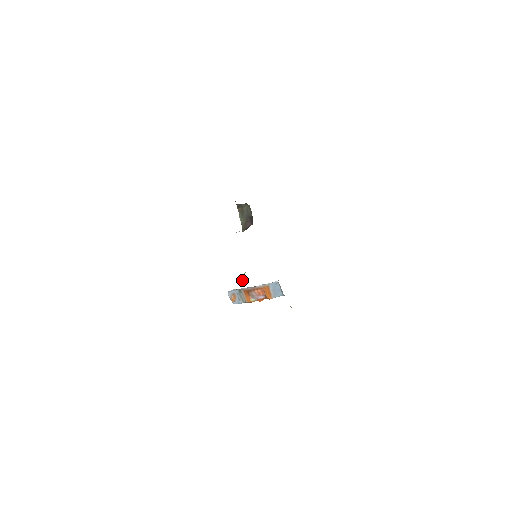
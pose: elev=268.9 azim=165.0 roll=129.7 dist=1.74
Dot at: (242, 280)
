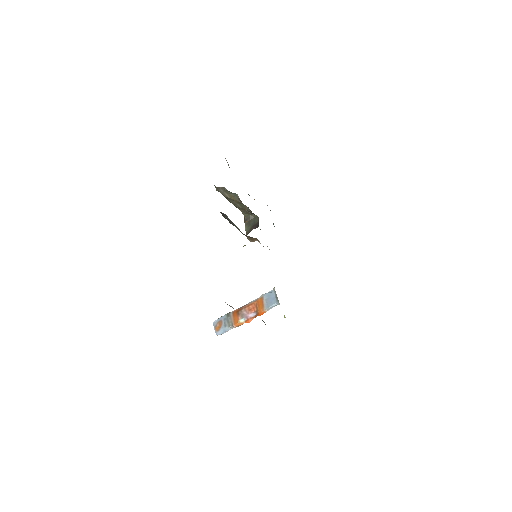
Dot at: (243, 246)
